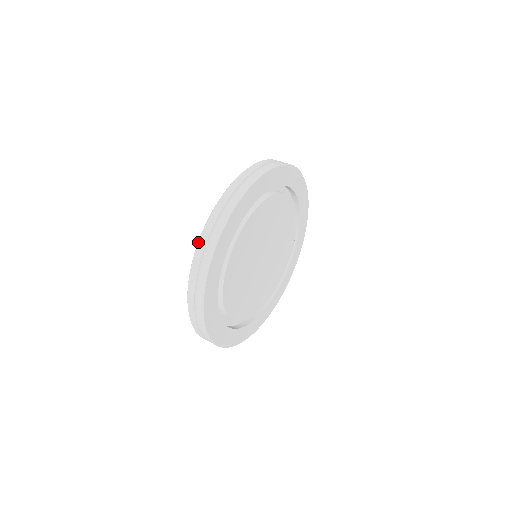
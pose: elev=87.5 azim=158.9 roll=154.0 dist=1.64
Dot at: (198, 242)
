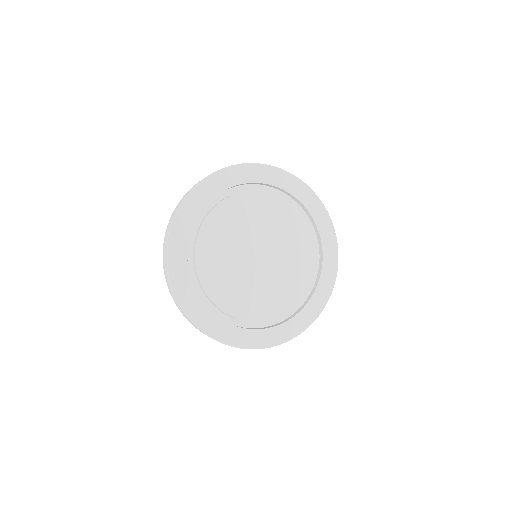
Dot at: occluded
